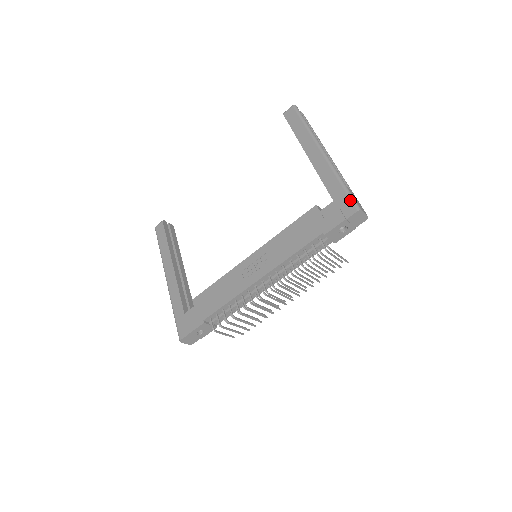
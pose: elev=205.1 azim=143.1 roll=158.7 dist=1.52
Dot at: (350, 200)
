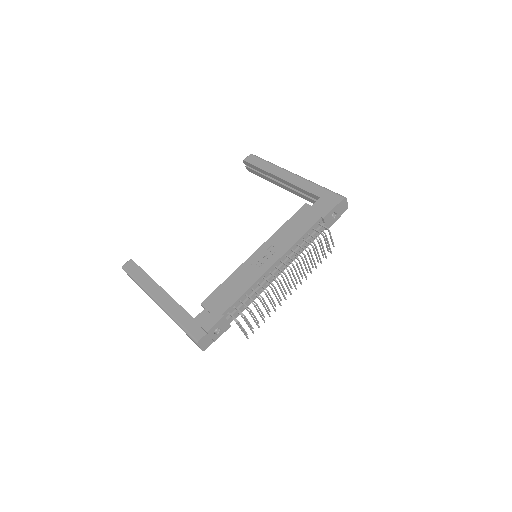
Dot at: (335, 193)
